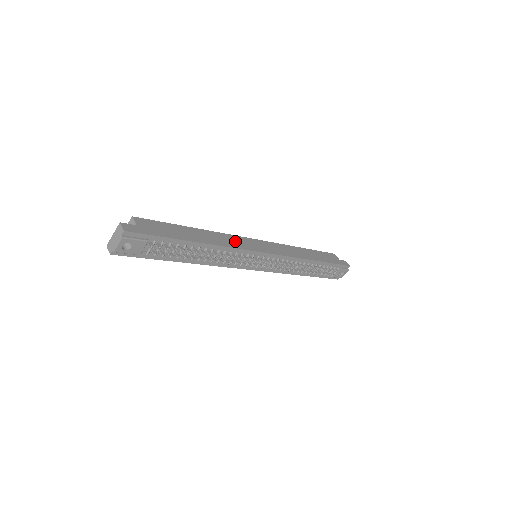
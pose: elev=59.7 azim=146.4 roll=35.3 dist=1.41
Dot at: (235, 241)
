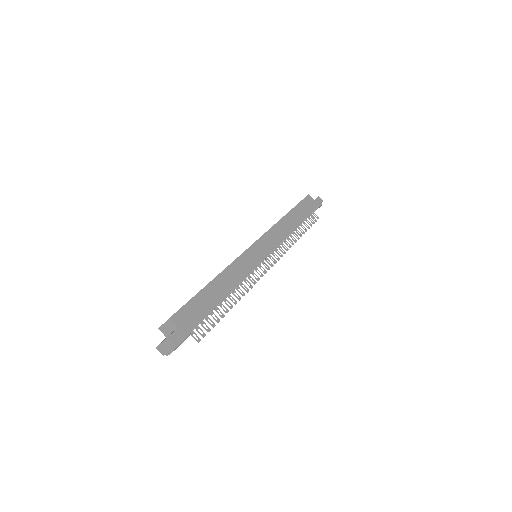
Dot at: (243, 265)
